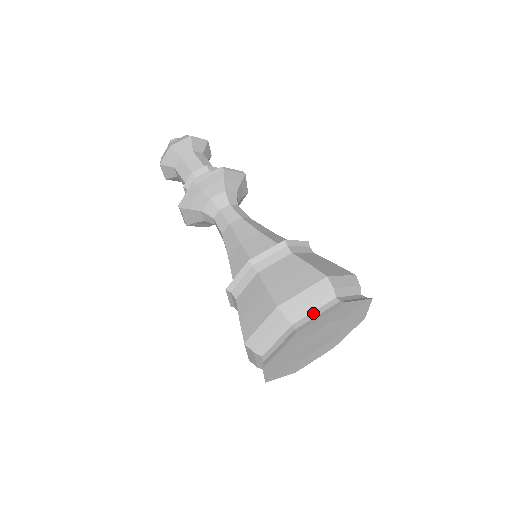
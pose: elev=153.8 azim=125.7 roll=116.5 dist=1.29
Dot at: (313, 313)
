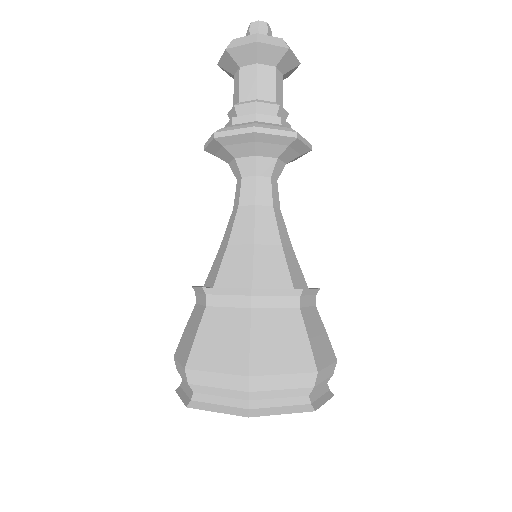
Dot at: (217, 398)
